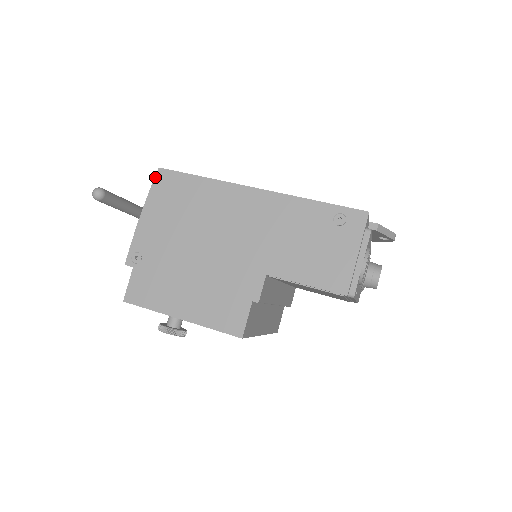
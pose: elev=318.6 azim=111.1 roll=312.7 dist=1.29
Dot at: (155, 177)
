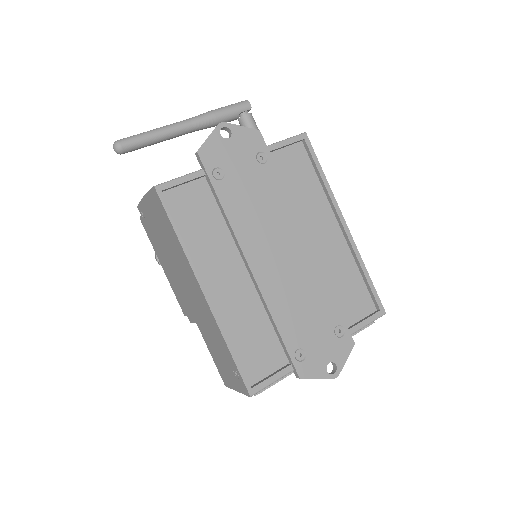
Dot at: (151, 188)
